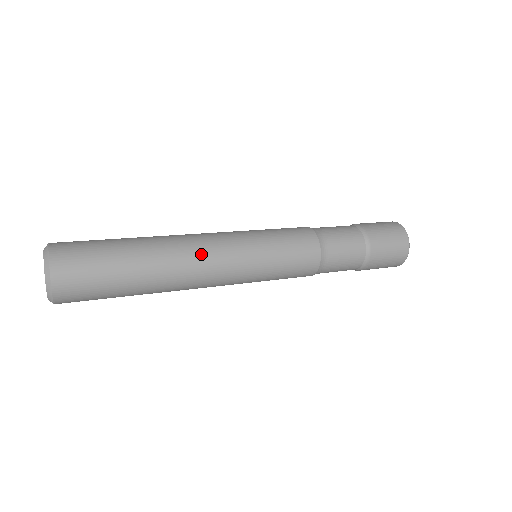
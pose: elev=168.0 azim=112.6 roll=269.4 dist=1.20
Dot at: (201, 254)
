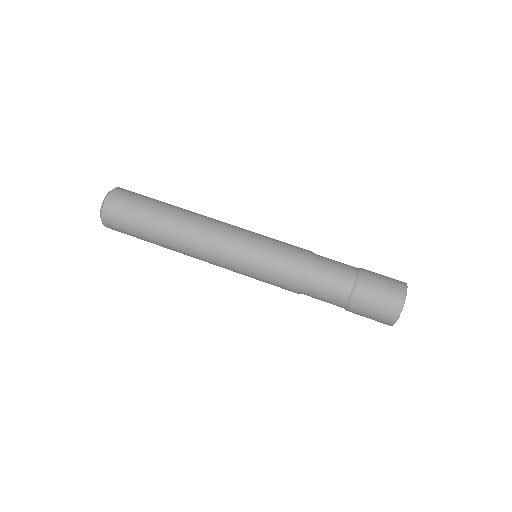
Dot at: (198, 256)
